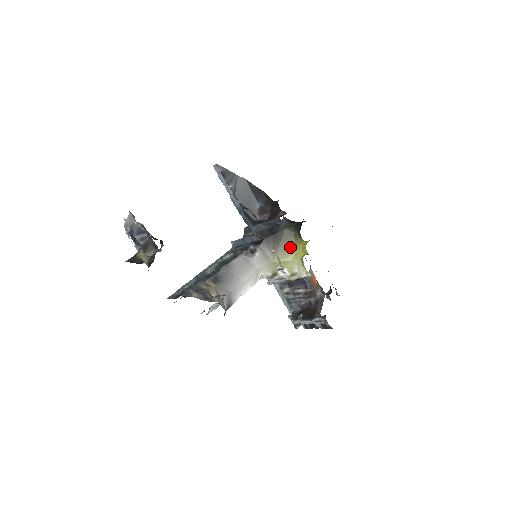
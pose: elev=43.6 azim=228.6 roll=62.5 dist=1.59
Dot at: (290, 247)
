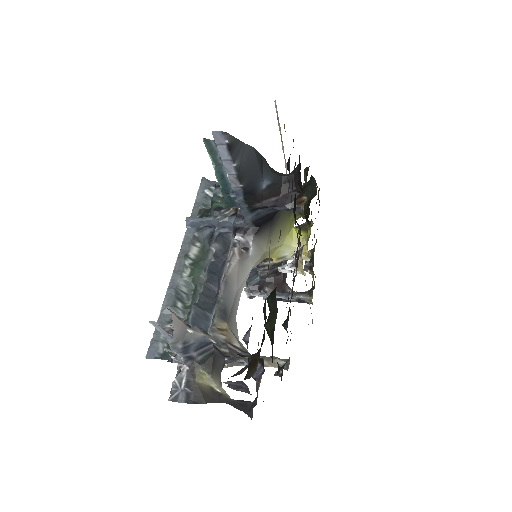
Dot at: (285, 228)
